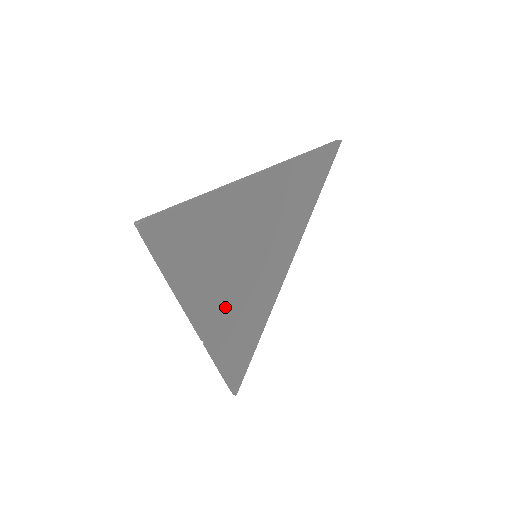
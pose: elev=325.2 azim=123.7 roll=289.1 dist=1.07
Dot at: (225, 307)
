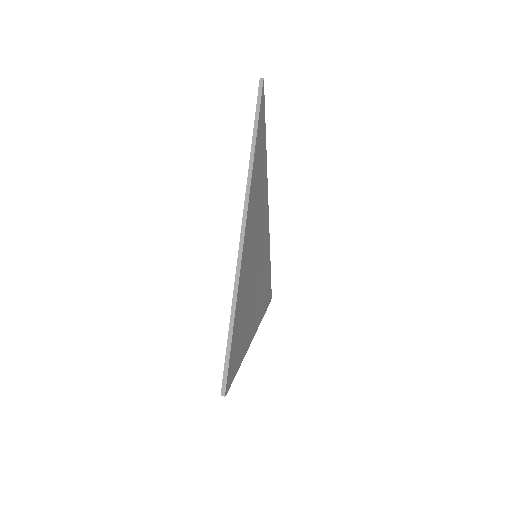
Dot at: (256, 304)
